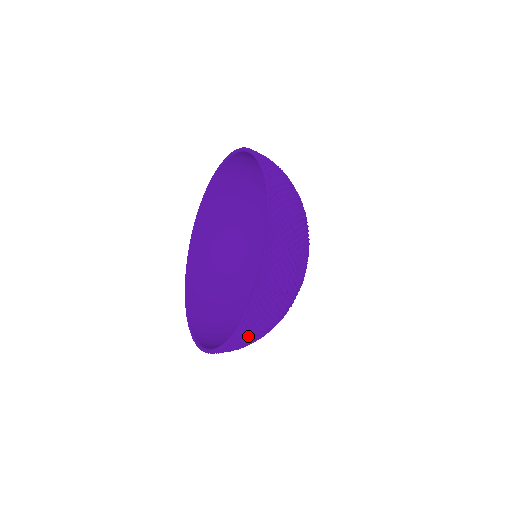
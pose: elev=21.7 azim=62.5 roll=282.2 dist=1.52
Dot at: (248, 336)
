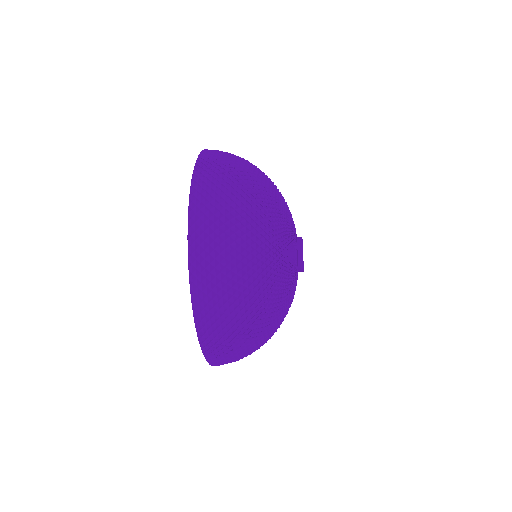
Dot at: (226, 361)
